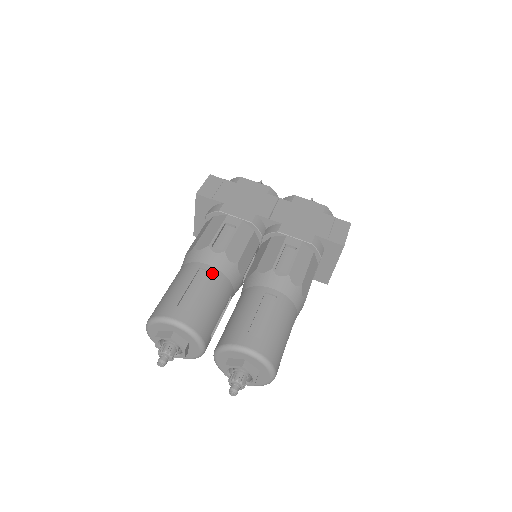
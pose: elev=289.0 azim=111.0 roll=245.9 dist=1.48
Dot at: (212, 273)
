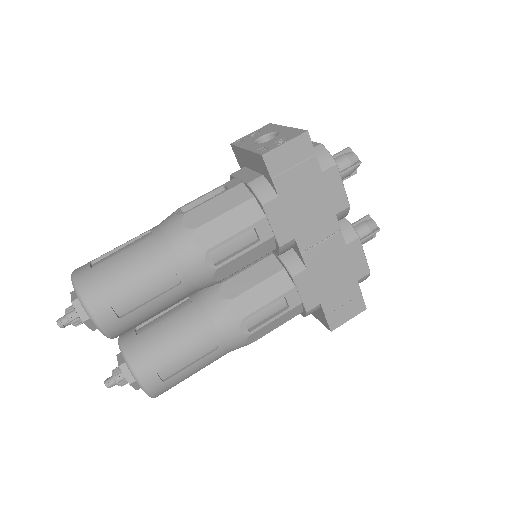
Dot at: (181, 285)
